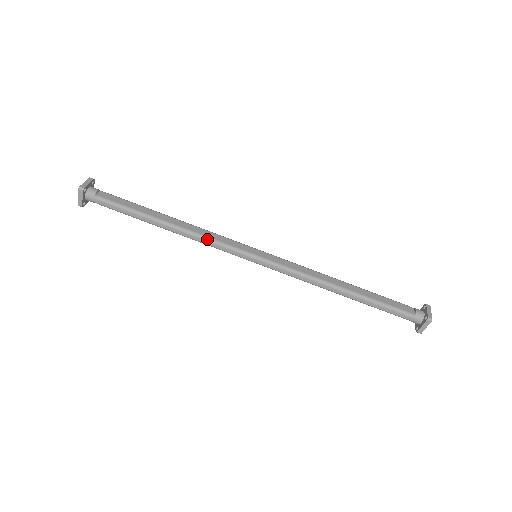
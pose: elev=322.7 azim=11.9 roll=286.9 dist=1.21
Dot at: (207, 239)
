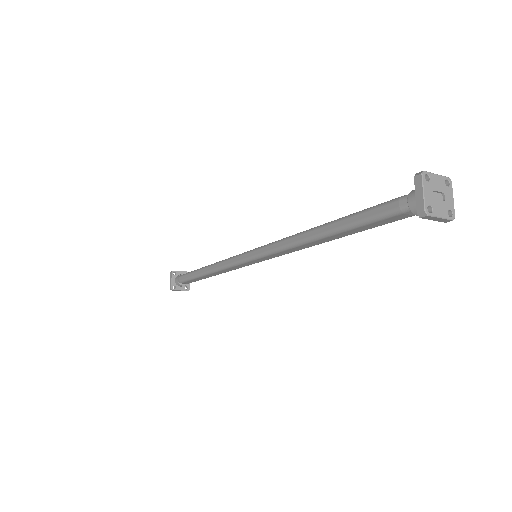
Dot at: (223, 261)
